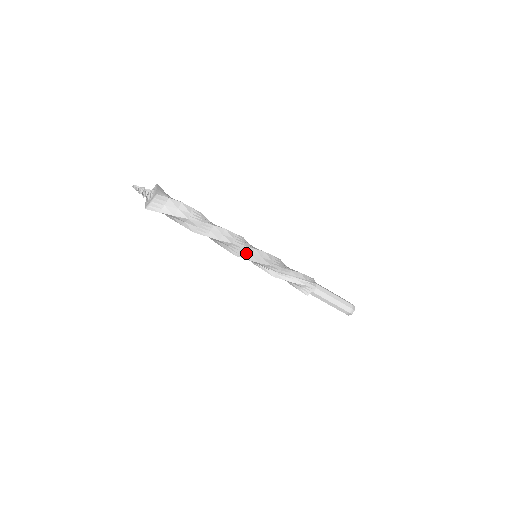
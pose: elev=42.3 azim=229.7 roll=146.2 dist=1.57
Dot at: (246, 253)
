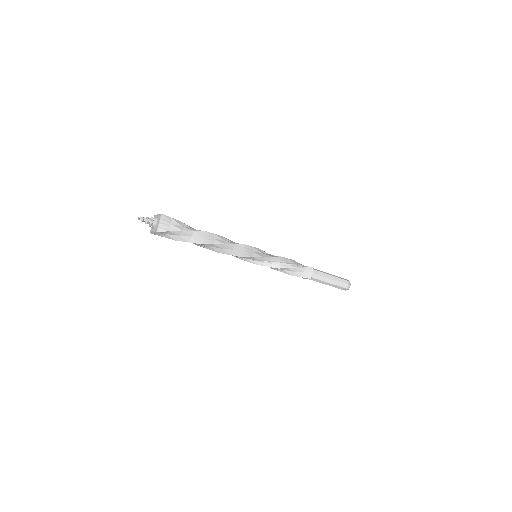
Dot at: (248, 252)
